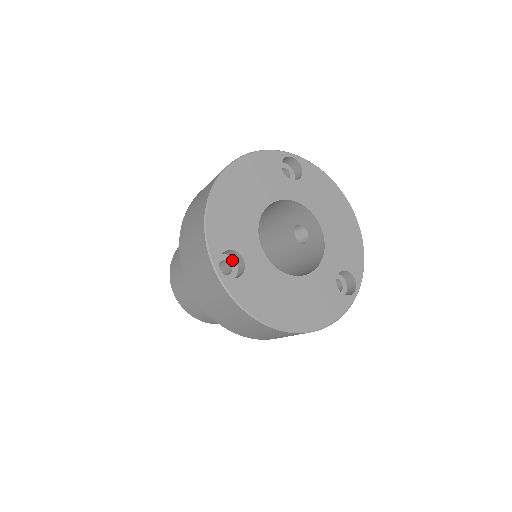
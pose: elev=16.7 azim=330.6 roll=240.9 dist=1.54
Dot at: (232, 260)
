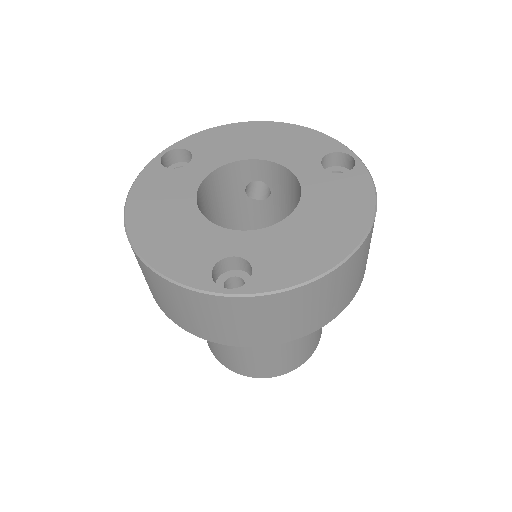
Dot at: (231, 273)
